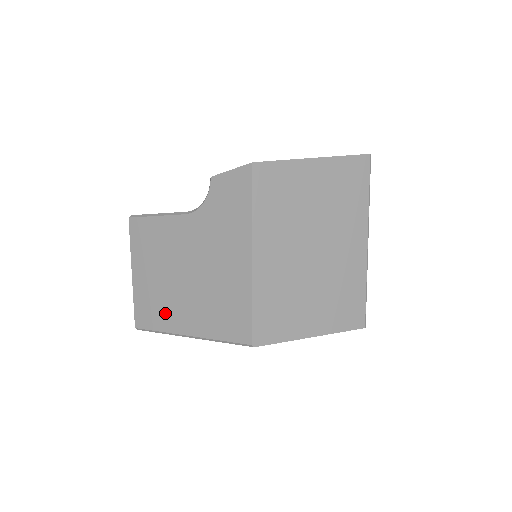
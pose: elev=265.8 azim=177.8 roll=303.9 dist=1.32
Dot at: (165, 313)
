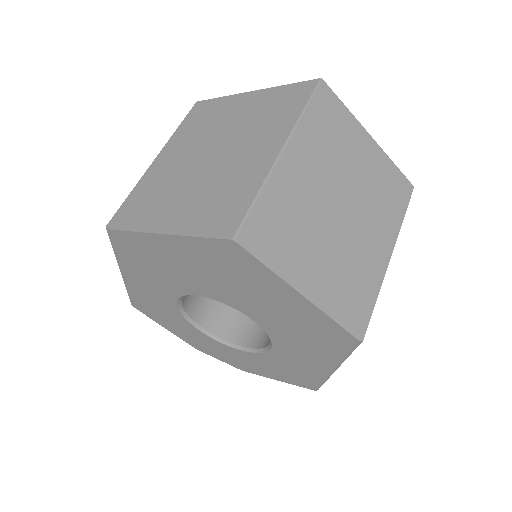
Dot at: occluded
